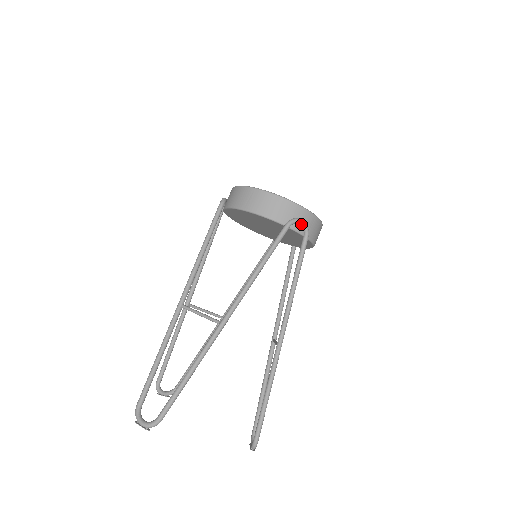
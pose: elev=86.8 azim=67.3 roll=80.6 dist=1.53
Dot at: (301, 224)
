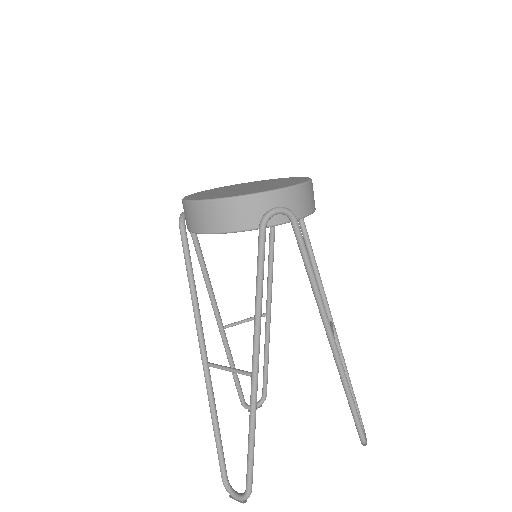
Dot at: (278, 213)
